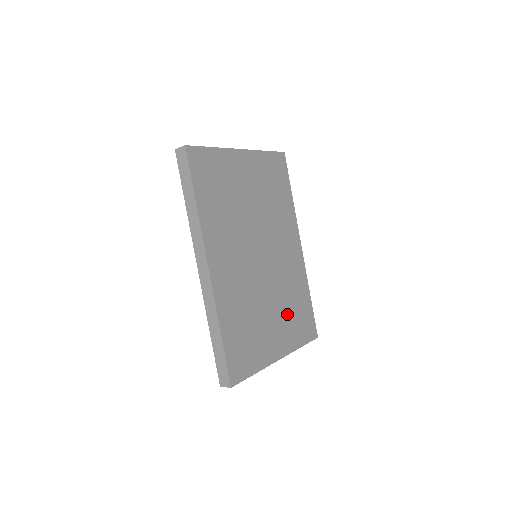
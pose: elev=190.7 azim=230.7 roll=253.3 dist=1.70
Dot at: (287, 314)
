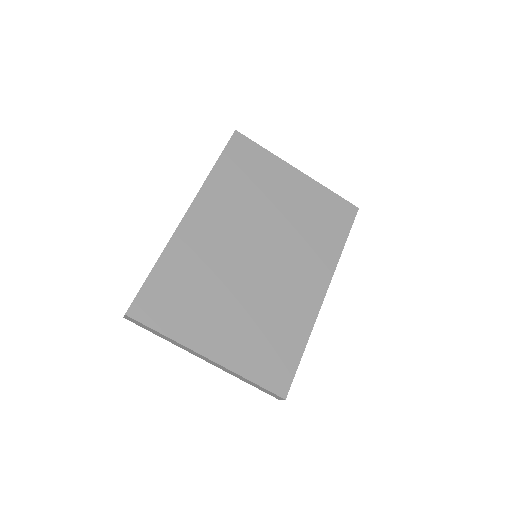
Dot at: (254, 330)
